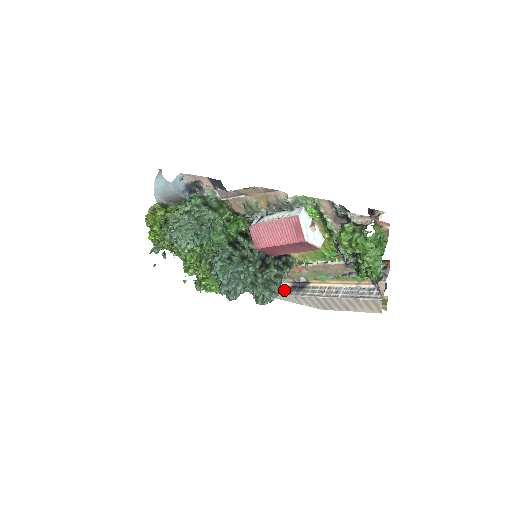
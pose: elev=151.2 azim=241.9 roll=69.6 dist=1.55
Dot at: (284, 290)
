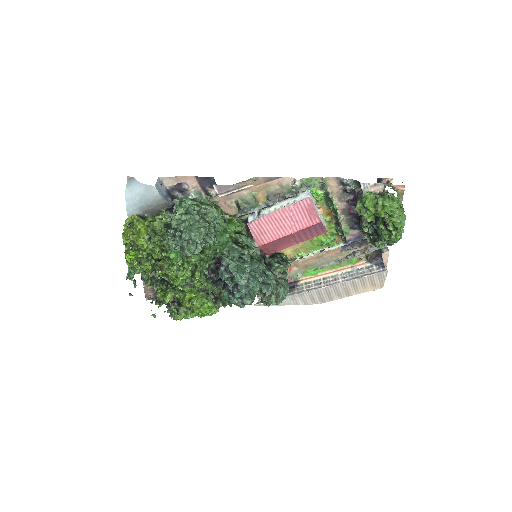
Dot at: occluded
